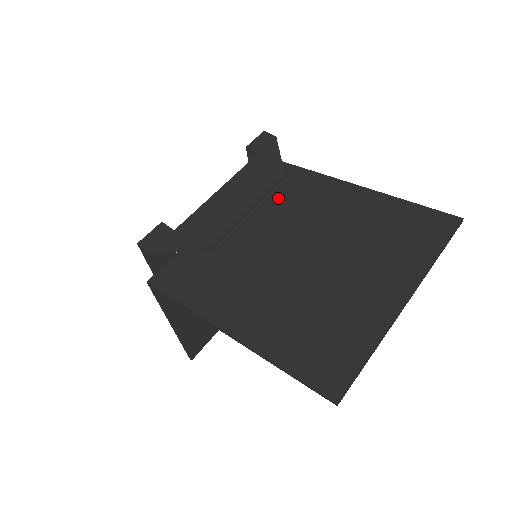
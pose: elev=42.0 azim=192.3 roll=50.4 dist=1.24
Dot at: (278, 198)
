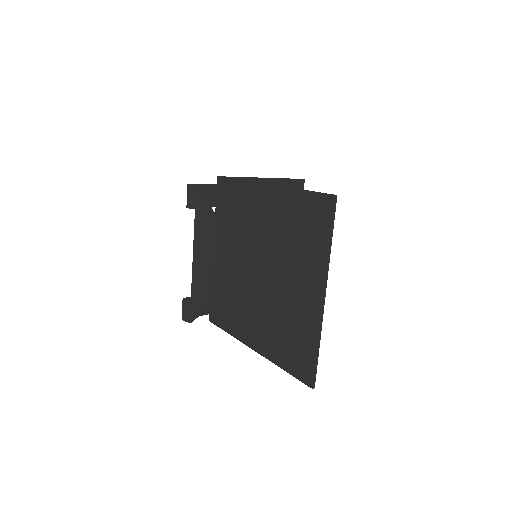
Dot at: (233, 221)
